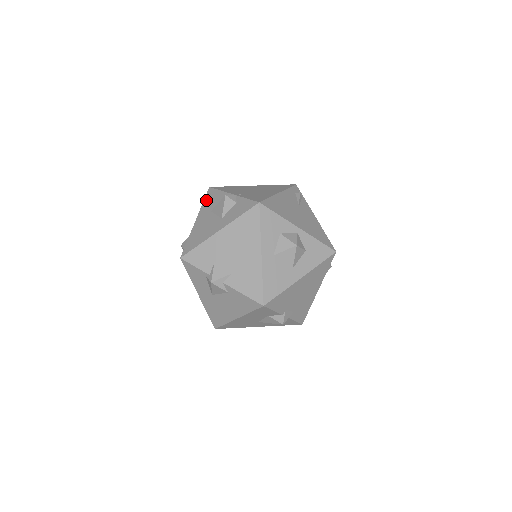
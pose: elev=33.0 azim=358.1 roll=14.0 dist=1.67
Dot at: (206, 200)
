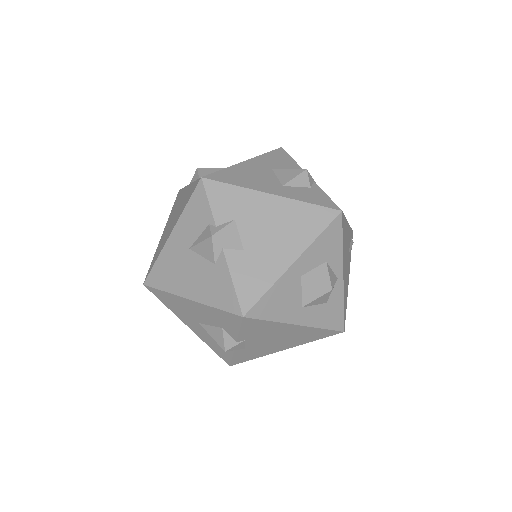
Dot at: (271, 154)
